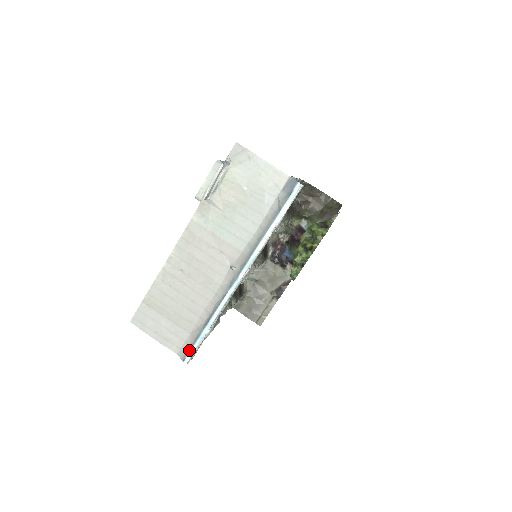
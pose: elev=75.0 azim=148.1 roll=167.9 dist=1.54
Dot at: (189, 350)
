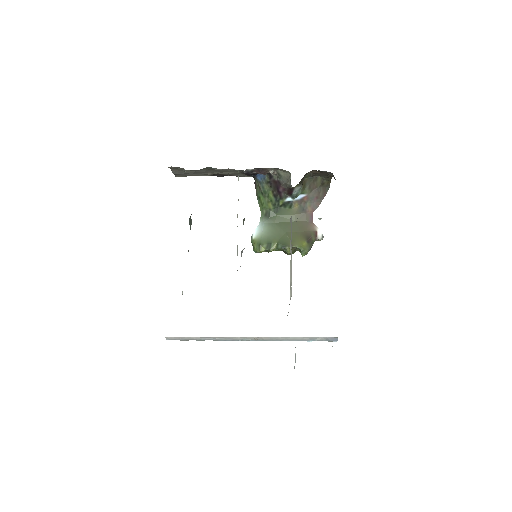
Dot at: occluded
